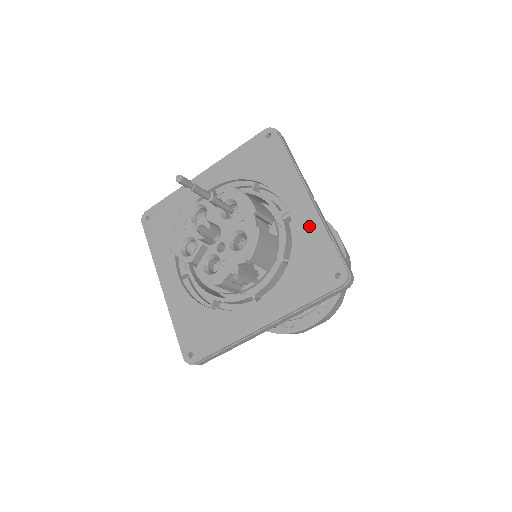
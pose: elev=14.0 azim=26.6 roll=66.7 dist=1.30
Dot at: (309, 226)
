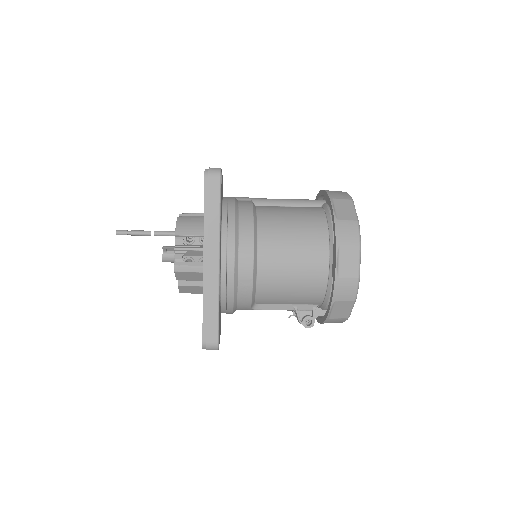
Dot at: occluded
